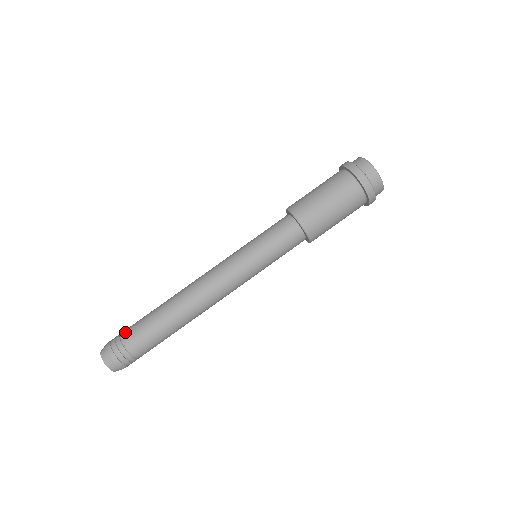
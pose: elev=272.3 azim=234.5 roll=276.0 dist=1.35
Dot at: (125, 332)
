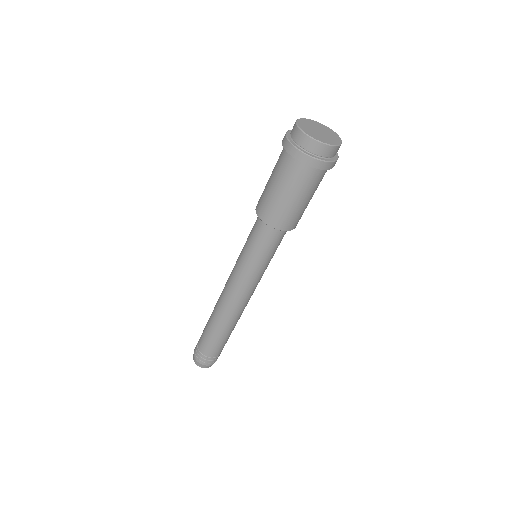
Dot at: (207, 354)
